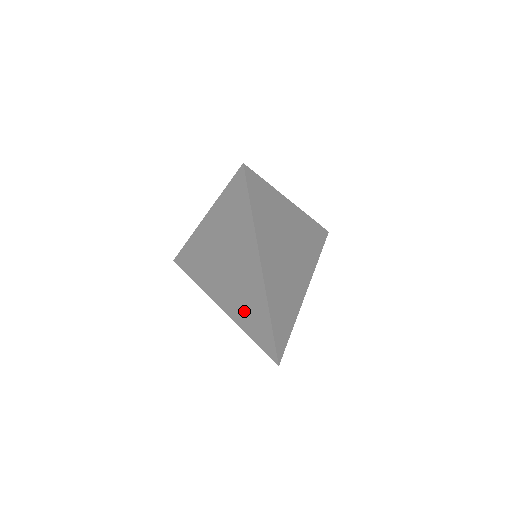
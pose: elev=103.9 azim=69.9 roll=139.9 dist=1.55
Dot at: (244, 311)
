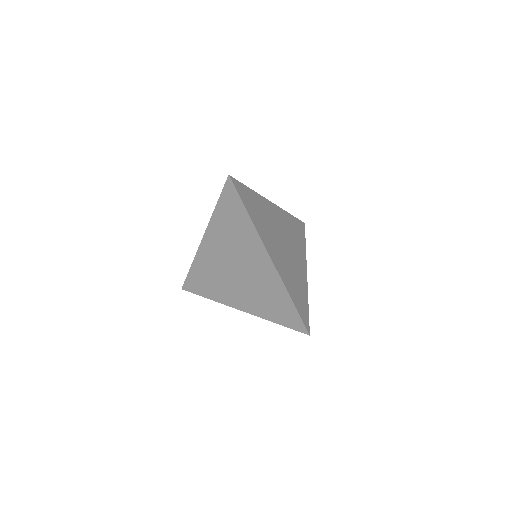
Dot at: (264, 302)
